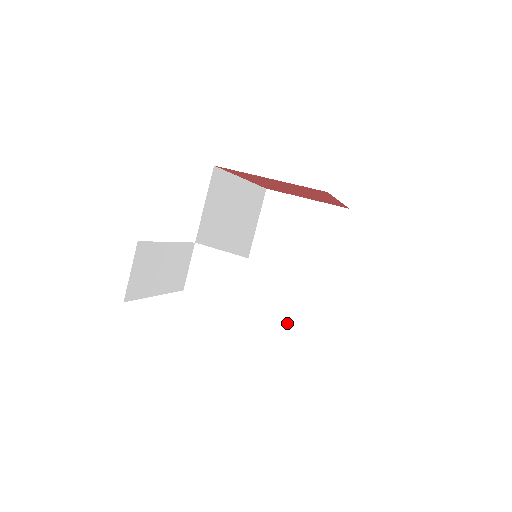
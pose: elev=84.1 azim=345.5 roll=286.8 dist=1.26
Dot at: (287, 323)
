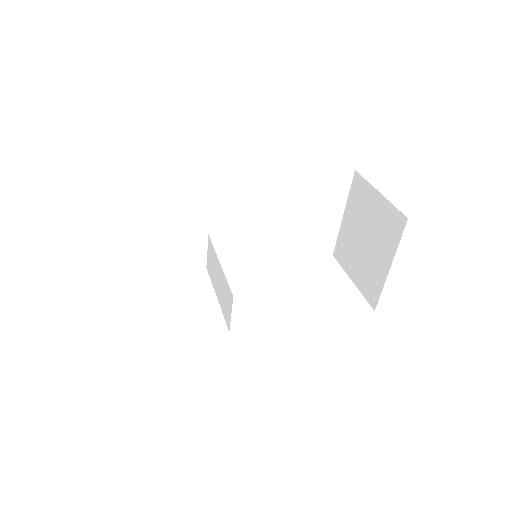
Dot at: (228, 328)
